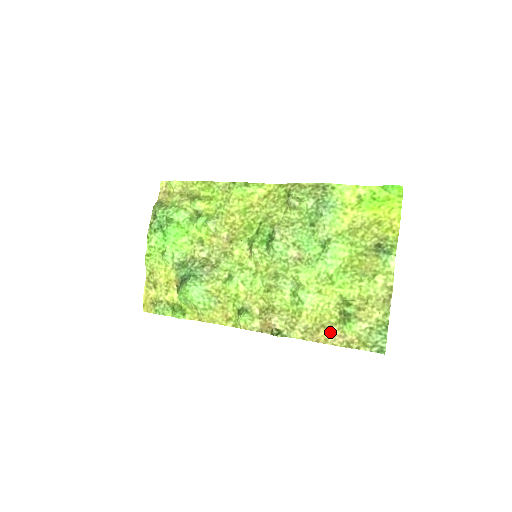
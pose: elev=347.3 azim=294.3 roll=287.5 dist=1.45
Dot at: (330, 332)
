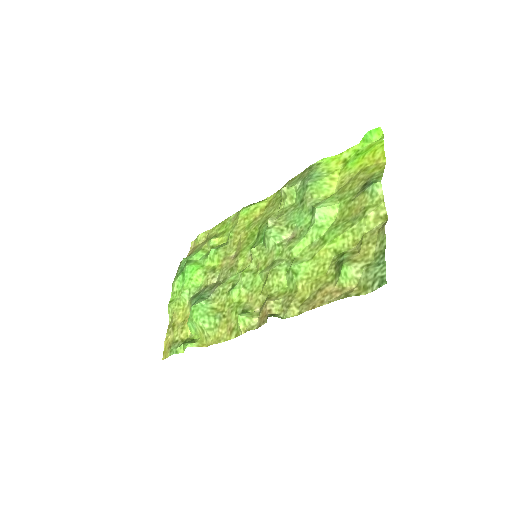
Dot at: (326, 292)
